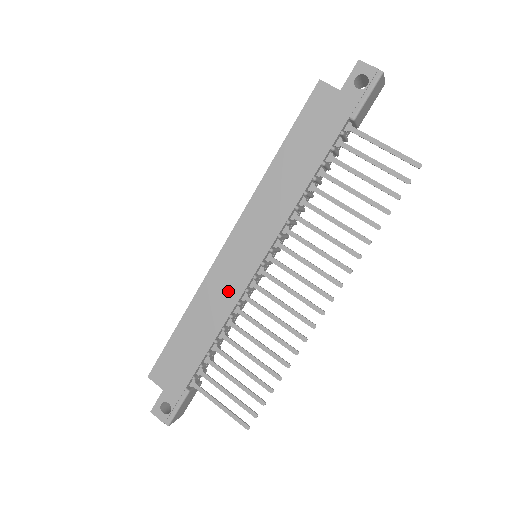
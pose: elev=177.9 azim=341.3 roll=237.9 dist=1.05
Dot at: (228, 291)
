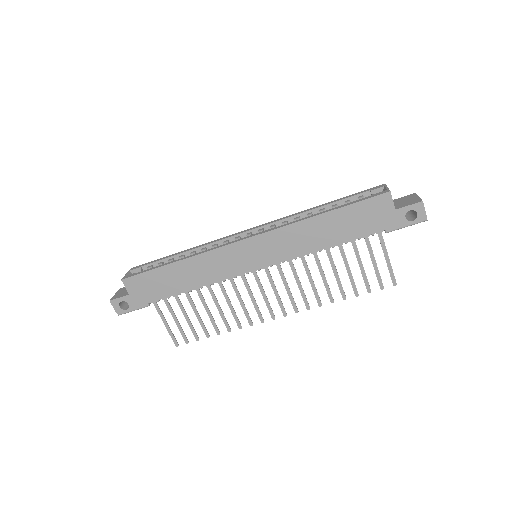
Dot at: (222, 269)
